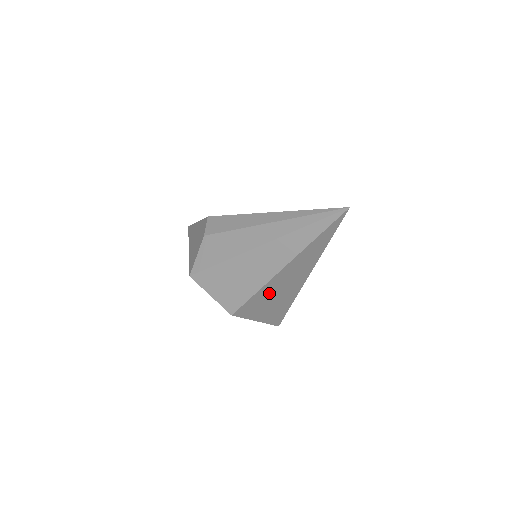
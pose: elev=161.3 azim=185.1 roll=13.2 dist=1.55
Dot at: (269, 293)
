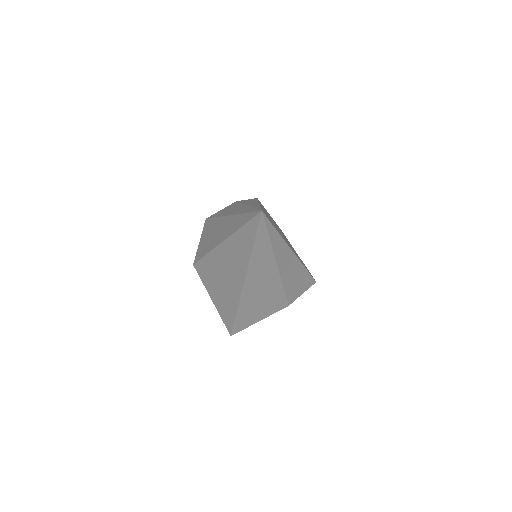
Dot at: (216, 269)
